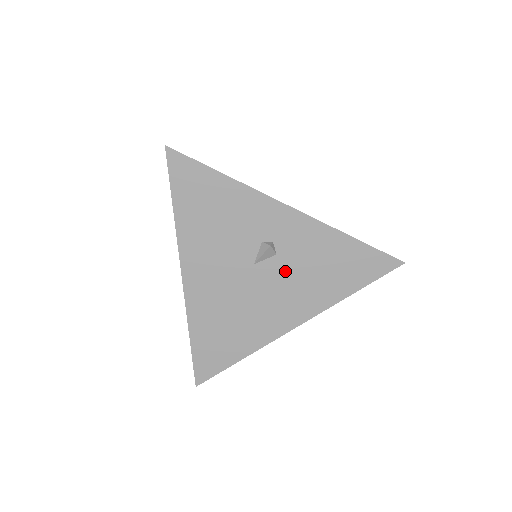
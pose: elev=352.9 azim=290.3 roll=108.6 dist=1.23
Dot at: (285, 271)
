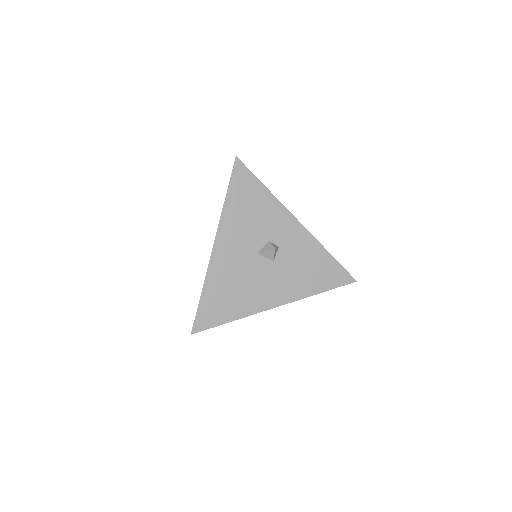
Dot at: occluded
